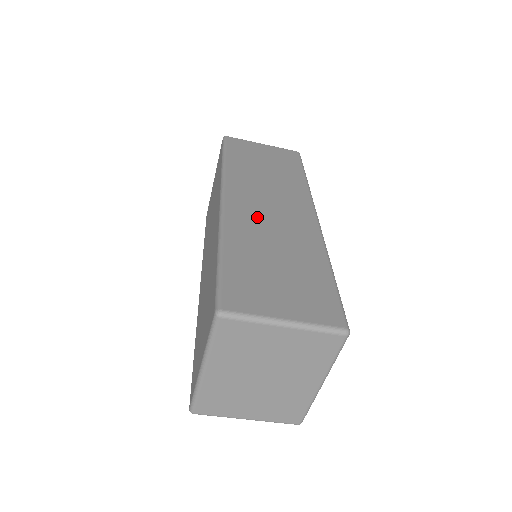
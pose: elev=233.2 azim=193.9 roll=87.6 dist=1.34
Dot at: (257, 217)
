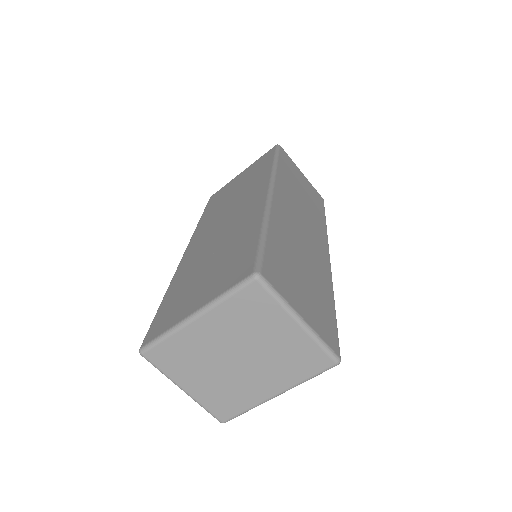
Dot at: (293, 223)
